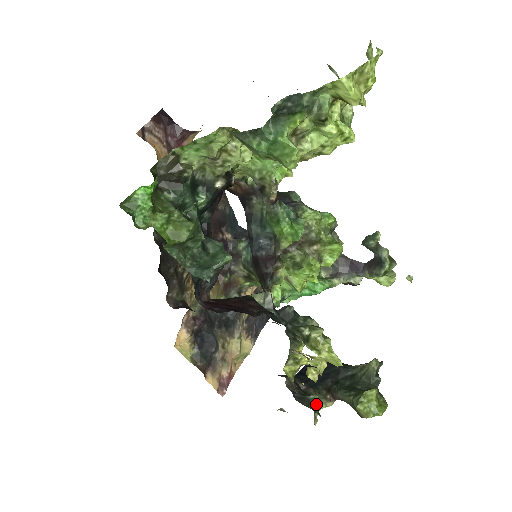
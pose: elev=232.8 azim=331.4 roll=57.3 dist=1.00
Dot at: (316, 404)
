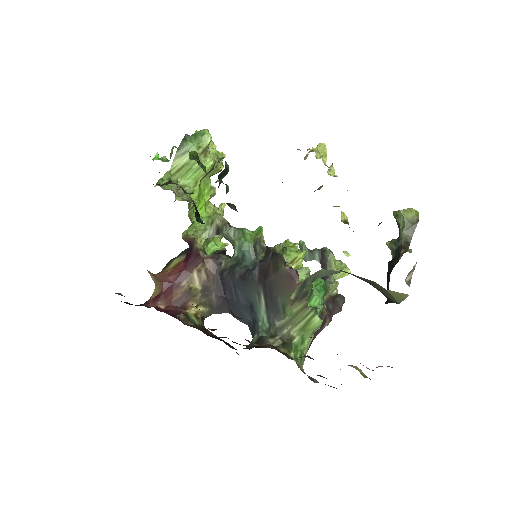
Dot at: occluded
